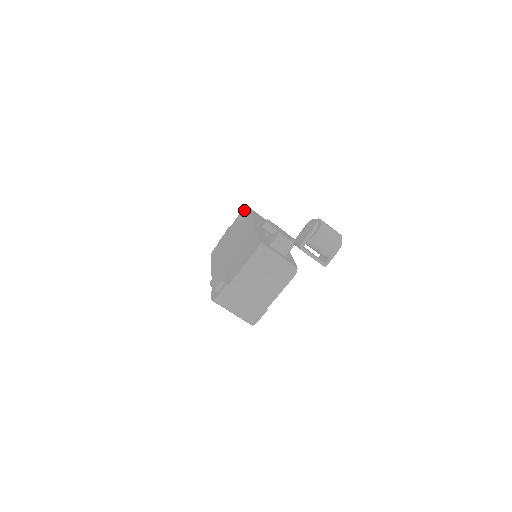
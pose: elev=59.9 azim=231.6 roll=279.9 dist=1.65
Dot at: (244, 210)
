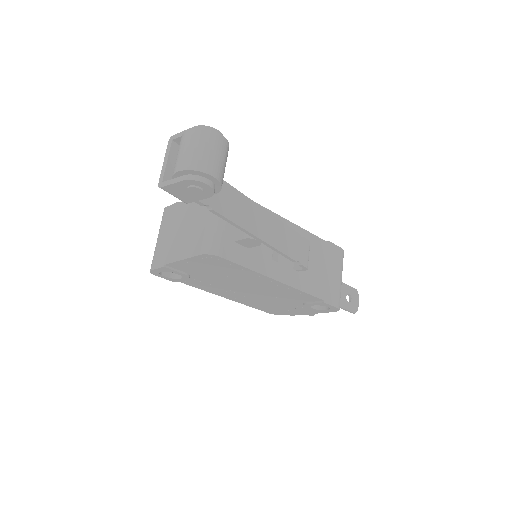
Dot at: occluded
